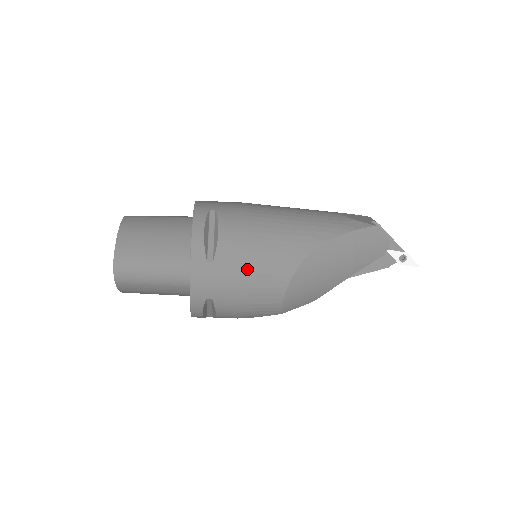
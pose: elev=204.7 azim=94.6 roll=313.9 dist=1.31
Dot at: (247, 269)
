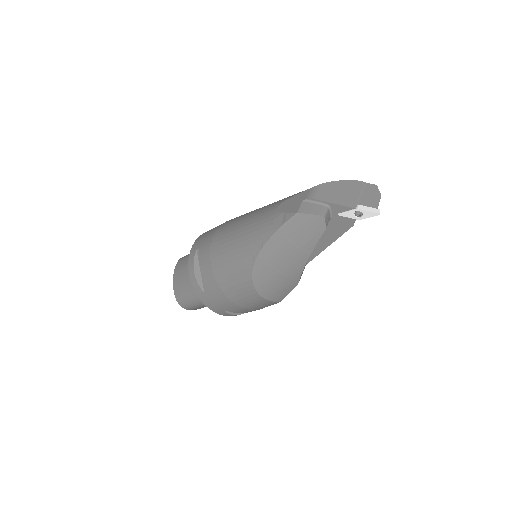
Dot at: (225, 290)
